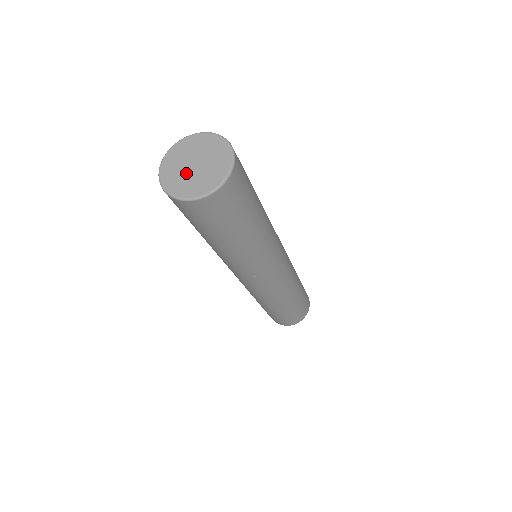
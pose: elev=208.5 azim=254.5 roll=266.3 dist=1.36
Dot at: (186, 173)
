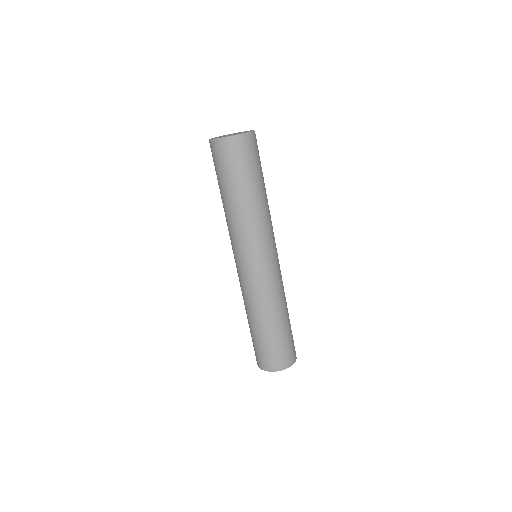
Dot at: occluded
